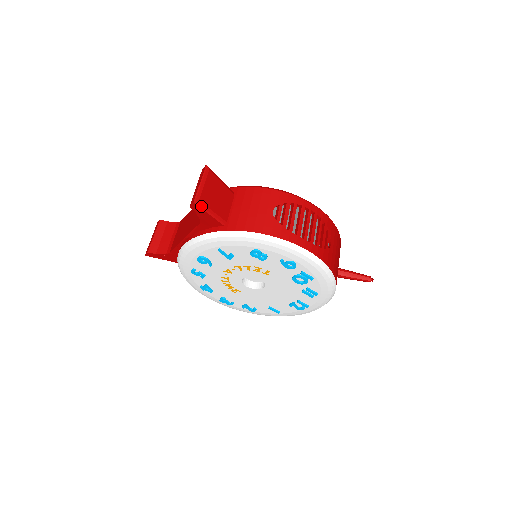
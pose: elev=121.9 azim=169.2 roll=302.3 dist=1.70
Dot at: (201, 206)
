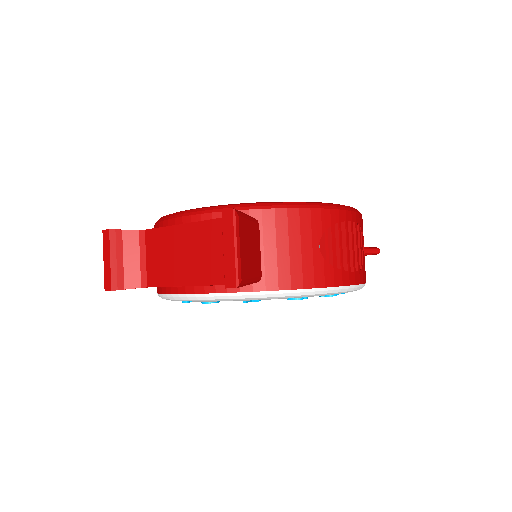
Dot at: (242, 284)
